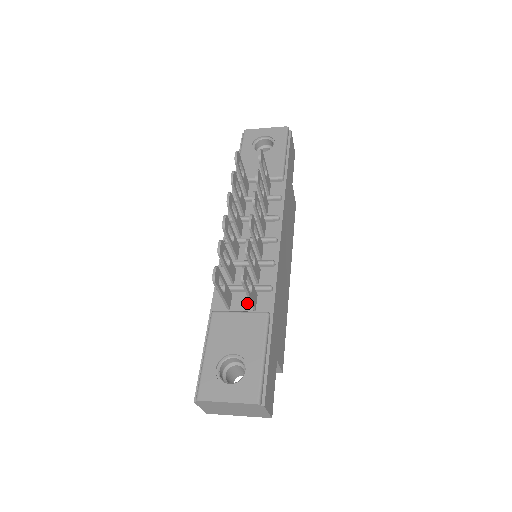
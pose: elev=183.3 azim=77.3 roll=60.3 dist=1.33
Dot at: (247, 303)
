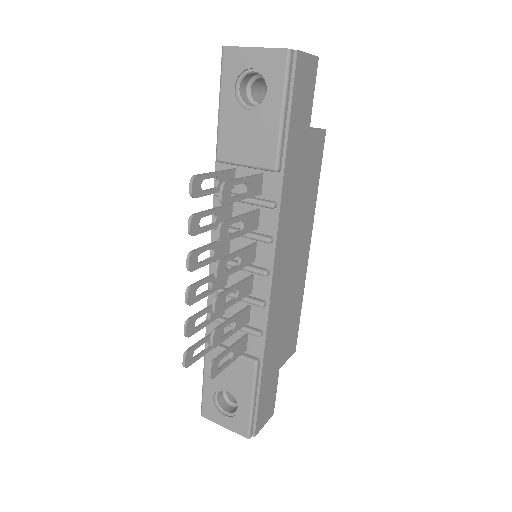
Dot at: occluded
